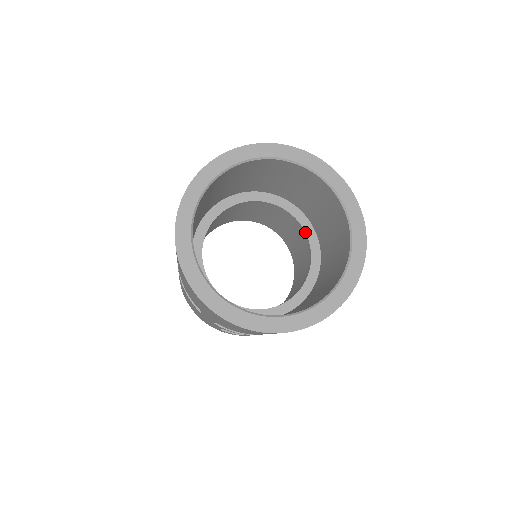
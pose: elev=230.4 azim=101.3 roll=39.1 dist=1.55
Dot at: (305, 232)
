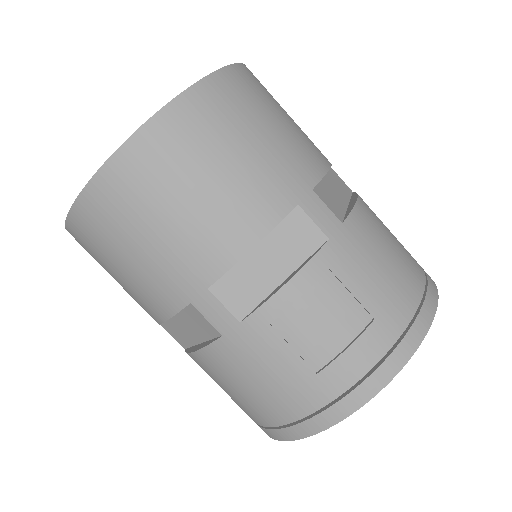
Dot at: occluded
